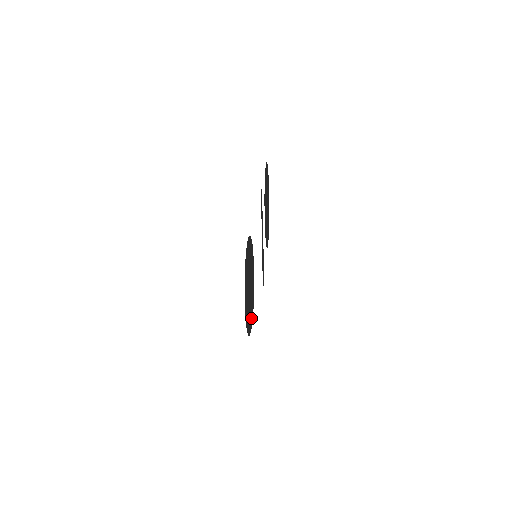
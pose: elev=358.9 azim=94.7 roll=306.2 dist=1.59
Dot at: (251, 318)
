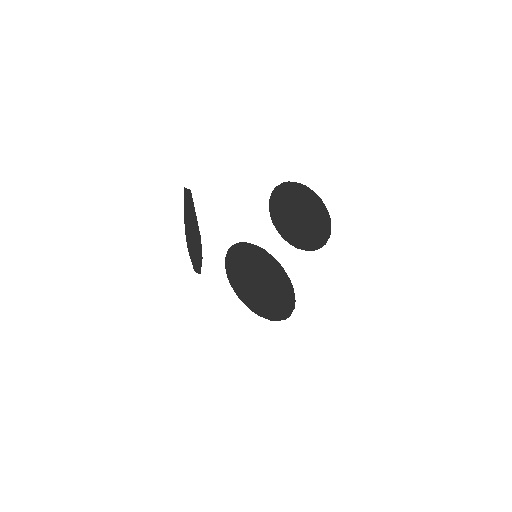
Dot at: (256, 306)
